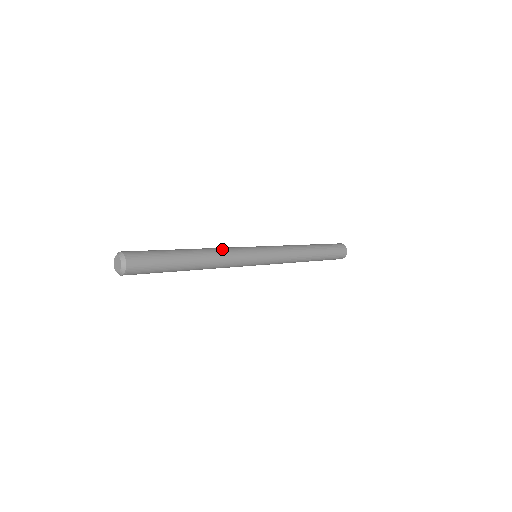
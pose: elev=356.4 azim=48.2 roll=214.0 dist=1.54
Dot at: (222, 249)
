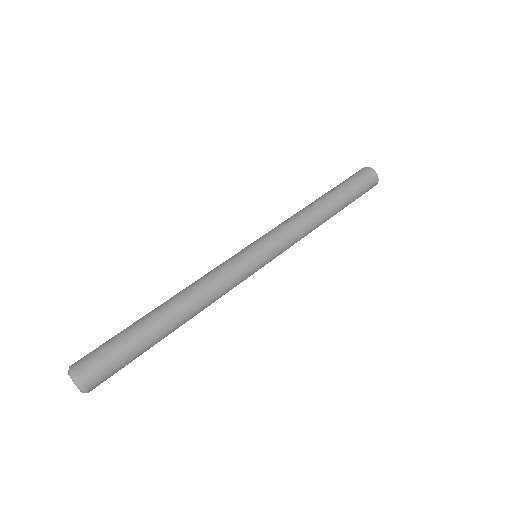
Dot at: (215, 293)
